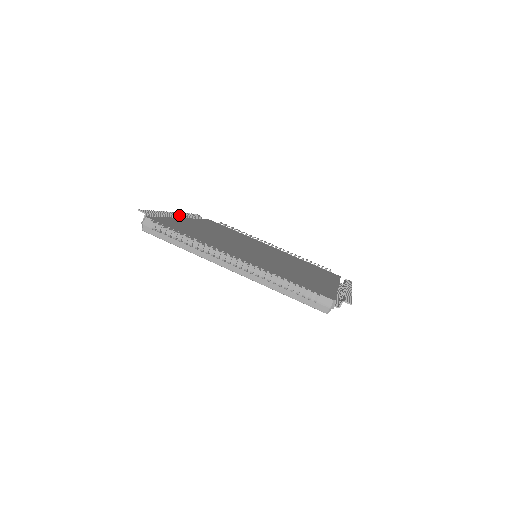
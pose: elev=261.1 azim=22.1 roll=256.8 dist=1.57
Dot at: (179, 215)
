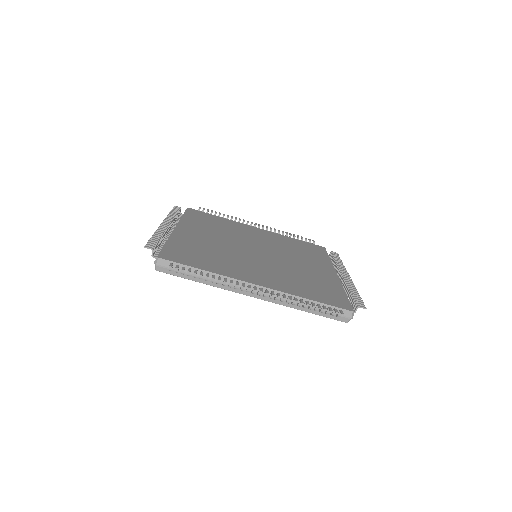
Dot at: (169, 223)
